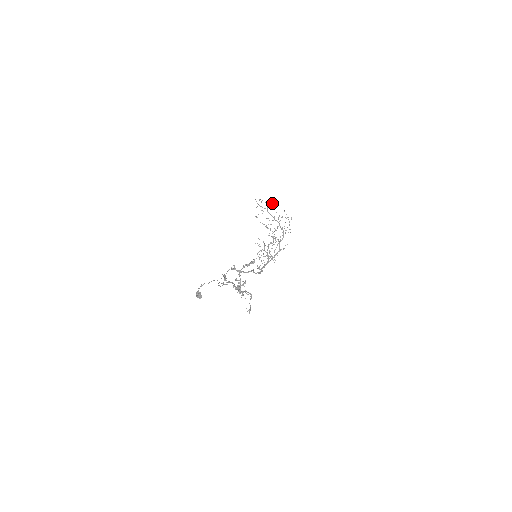
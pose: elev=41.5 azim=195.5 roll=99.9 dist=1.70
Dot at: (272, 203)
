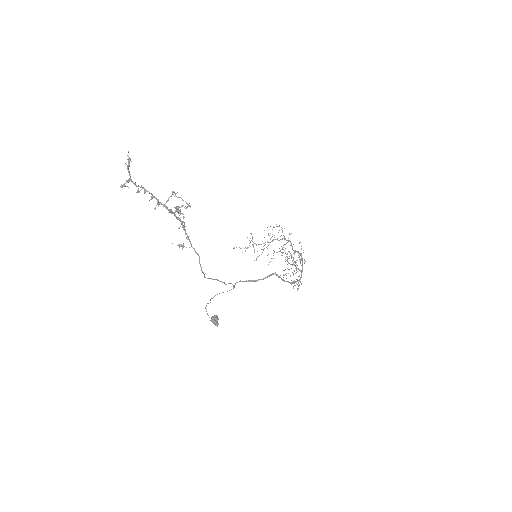
Dot at: occluded
